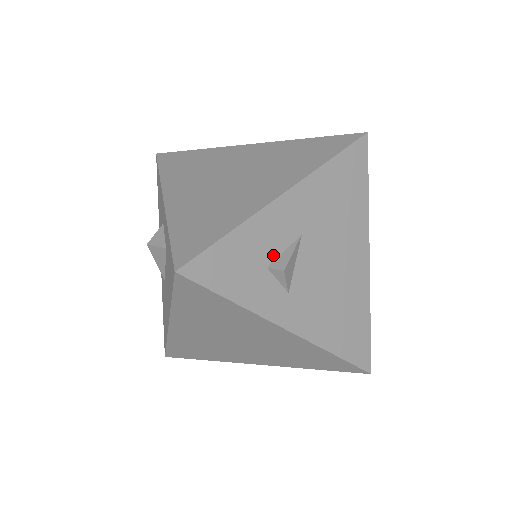
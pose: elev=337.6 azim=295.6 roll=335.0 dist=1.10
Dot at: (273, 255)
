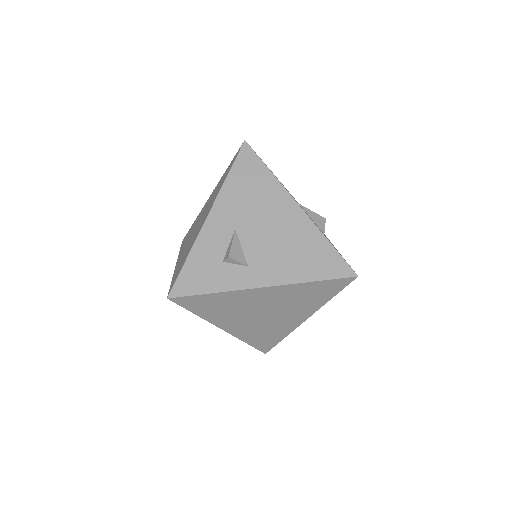
Dot at: (222, 253)
